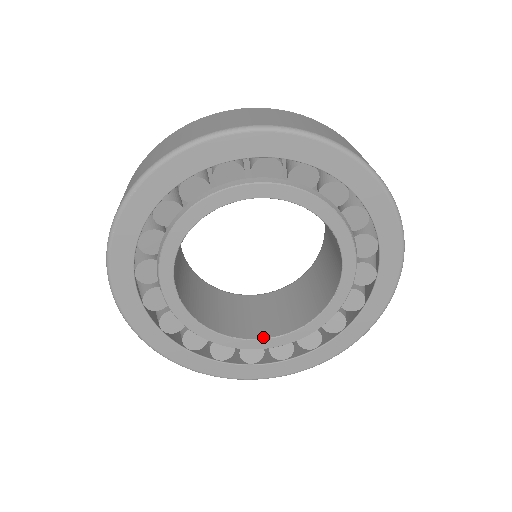
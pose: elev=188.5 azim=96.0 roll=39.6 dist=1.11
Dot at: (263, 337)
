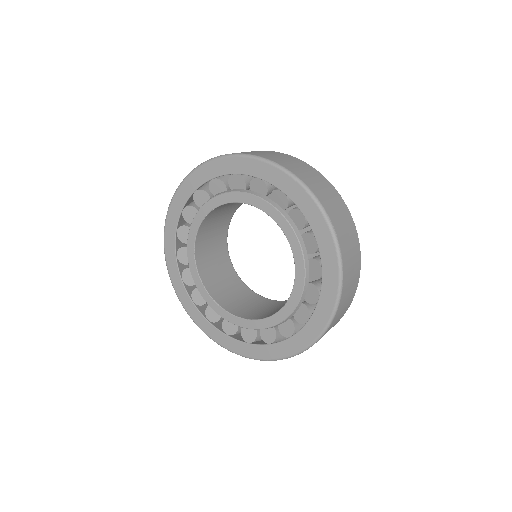
Dot at: (238, 315)
